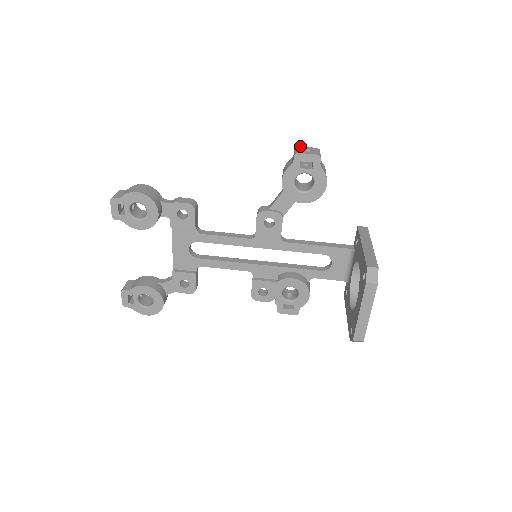
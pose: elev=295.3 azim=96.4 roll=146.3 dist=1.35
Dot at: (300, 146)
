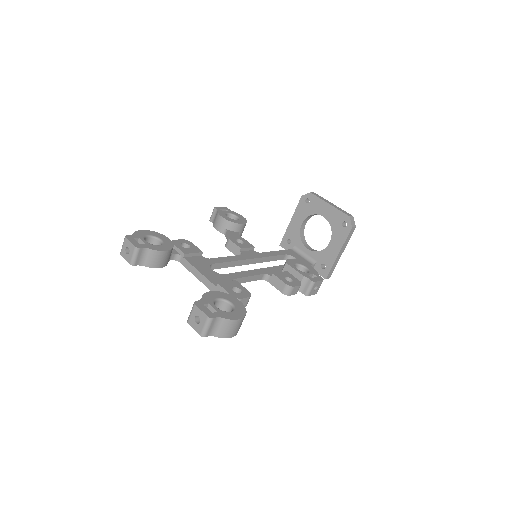
Dot at: occluded
